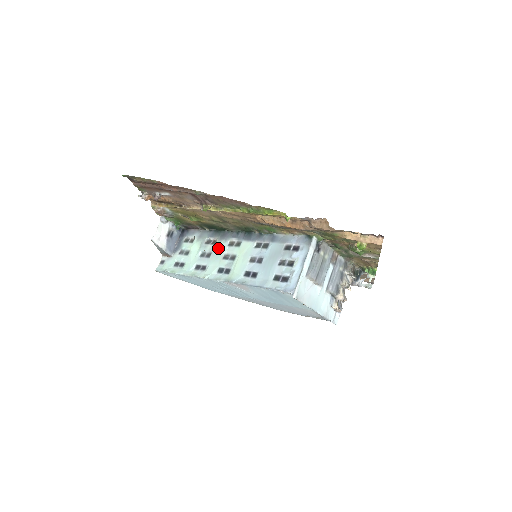
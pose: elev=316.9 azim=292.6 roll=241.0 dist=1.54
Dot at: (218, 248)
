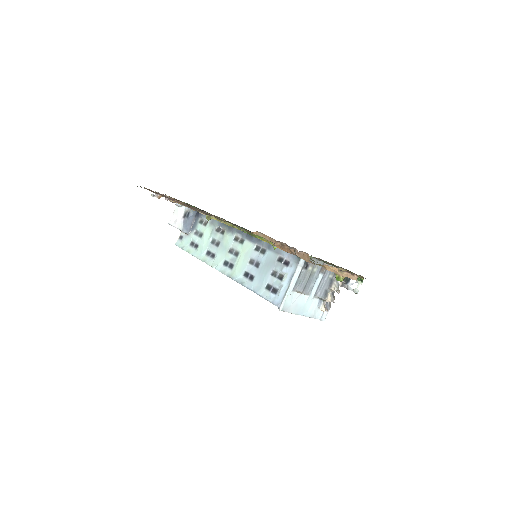
Dot at: (225, 240)
